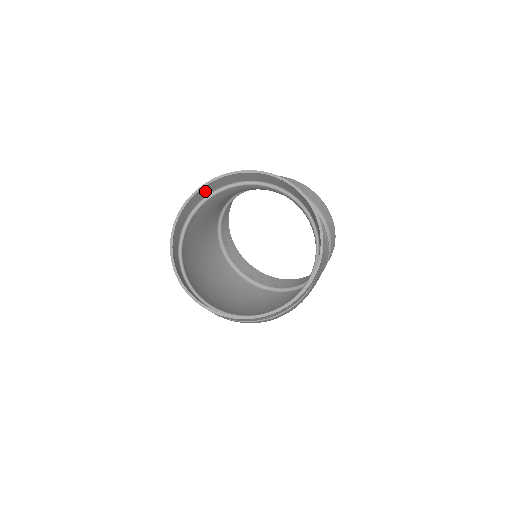
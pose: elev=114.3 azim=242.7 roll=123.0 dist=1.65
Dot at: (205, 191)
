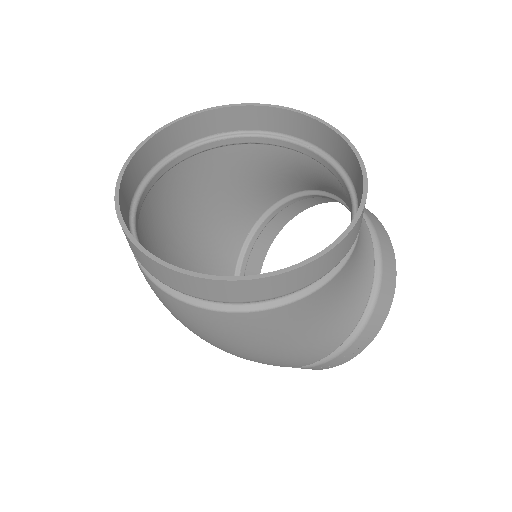
Dot at: (258, 118)
